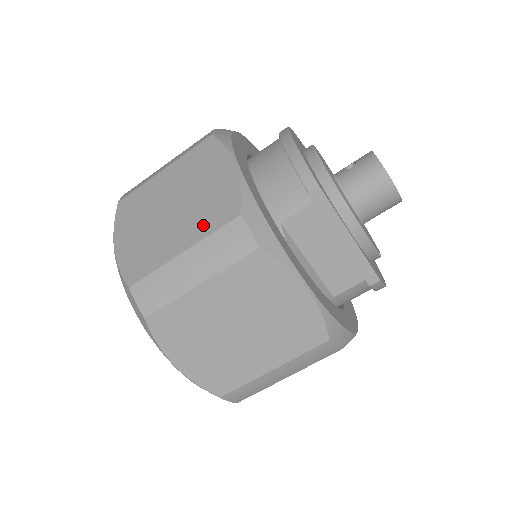
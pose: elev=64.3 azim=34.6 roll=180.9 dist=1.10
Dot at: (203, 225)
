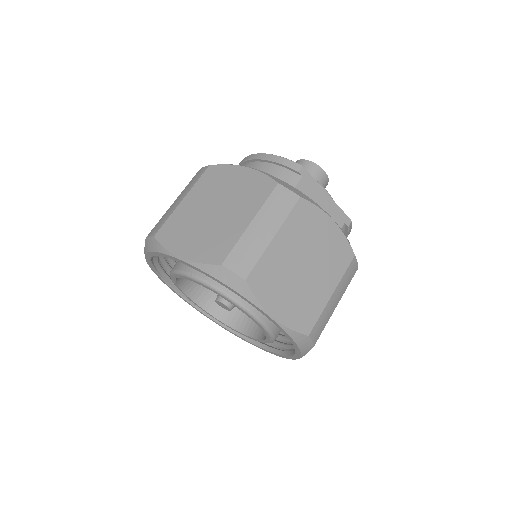
Dot at: (253, 202)
